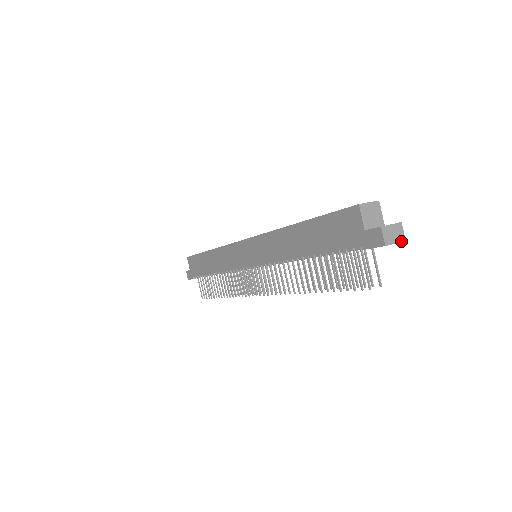
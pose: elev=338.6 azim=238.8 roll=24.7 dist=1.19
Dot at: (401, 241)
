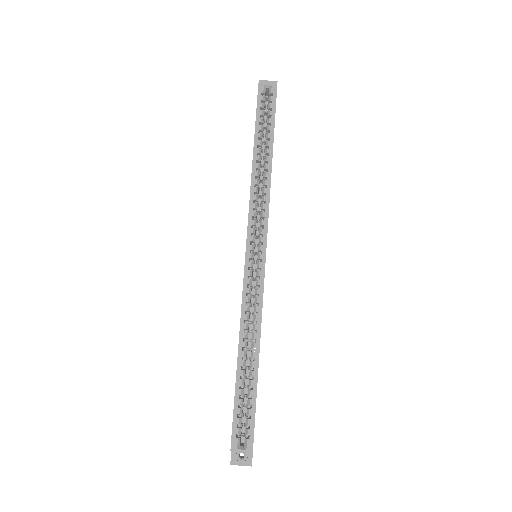
Dot at: occluded
